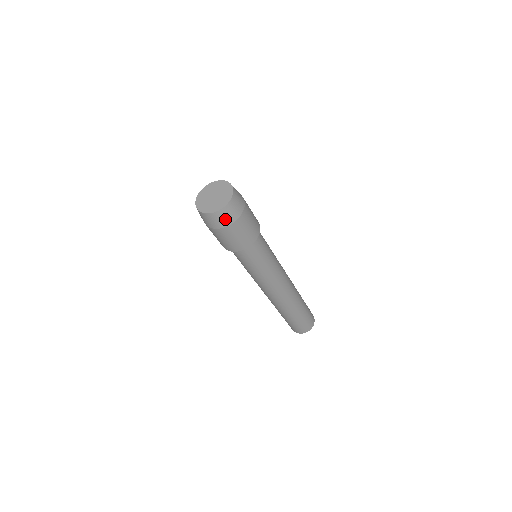
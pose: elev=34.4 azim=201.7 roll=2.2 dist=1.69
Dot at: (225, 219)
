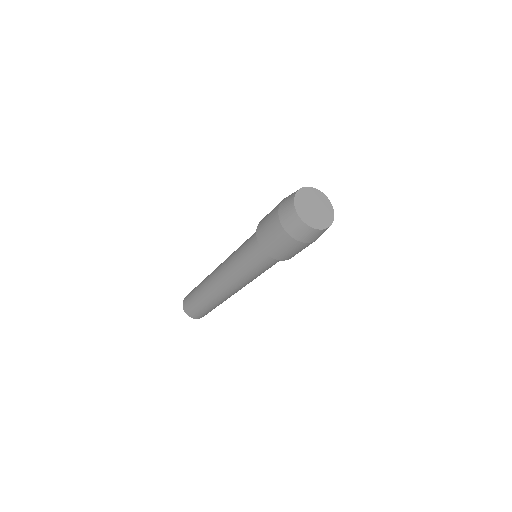
Dot at: occluded
